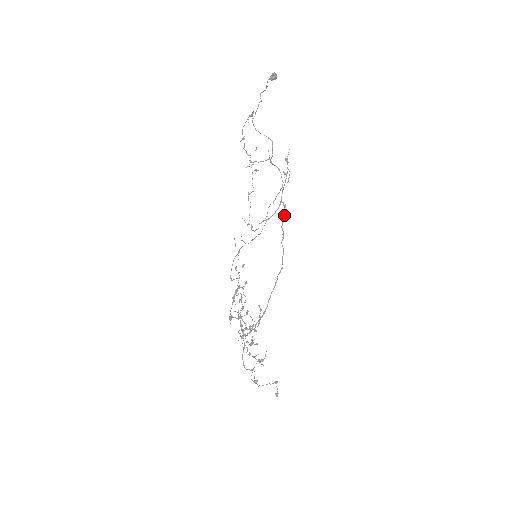
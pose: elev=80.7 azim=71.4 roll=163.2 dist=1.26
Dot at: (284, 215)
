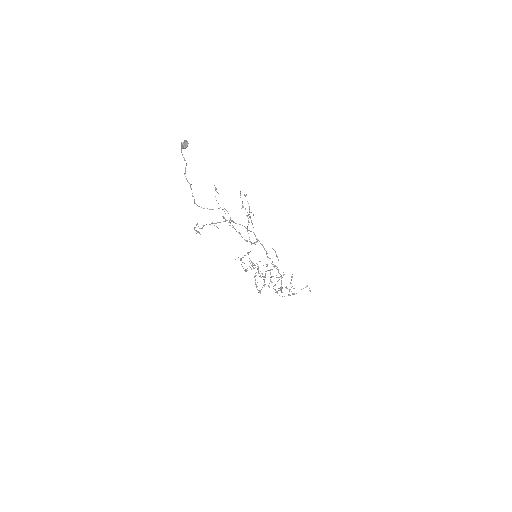
Dot at: occluded
